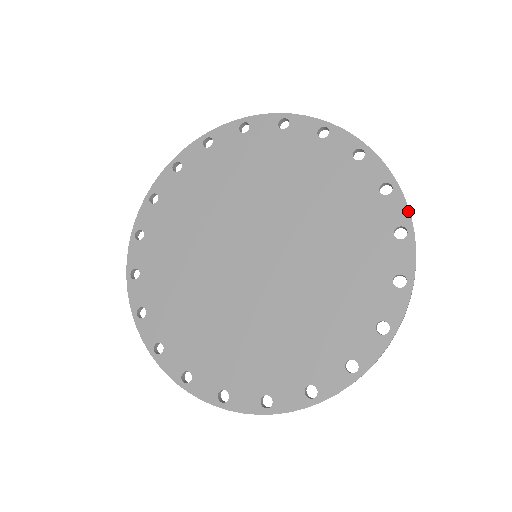
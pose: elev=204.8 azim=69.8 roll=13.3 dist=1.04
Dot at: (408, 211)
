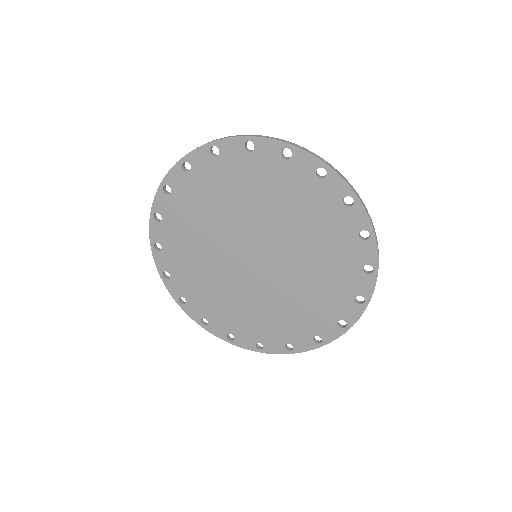
Dot at: (346, 183)
